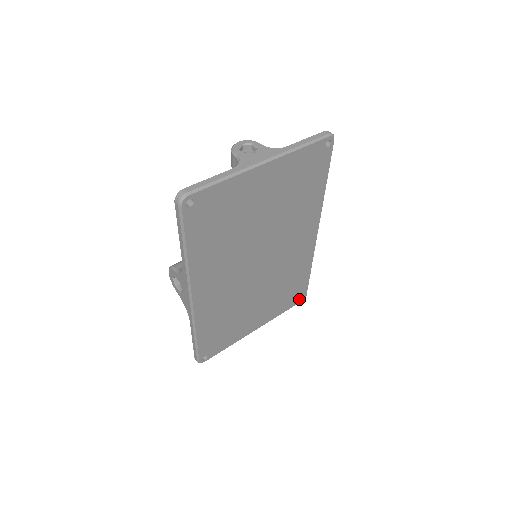
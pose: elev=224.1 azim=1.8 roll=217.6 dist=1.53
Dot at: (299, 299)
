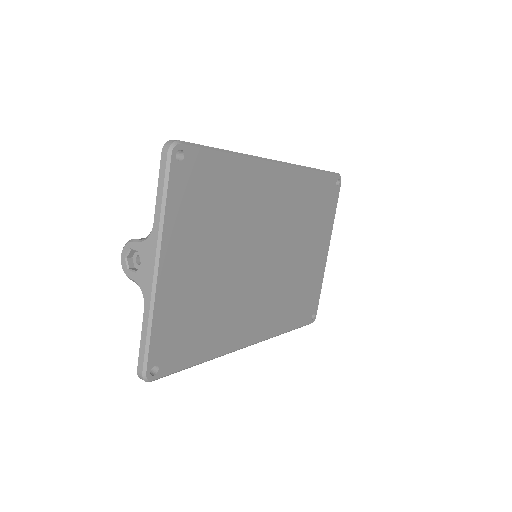
Dot at: (336, 187)
